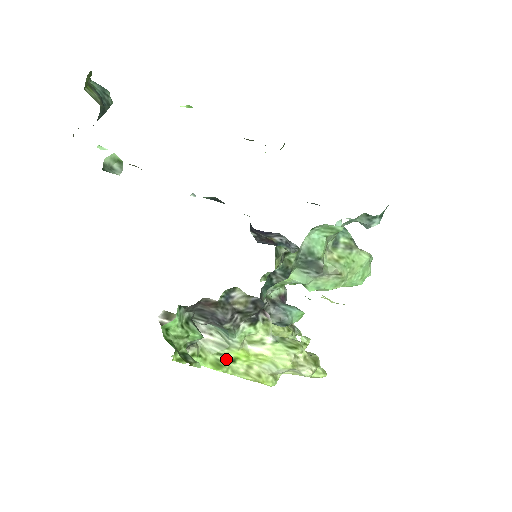
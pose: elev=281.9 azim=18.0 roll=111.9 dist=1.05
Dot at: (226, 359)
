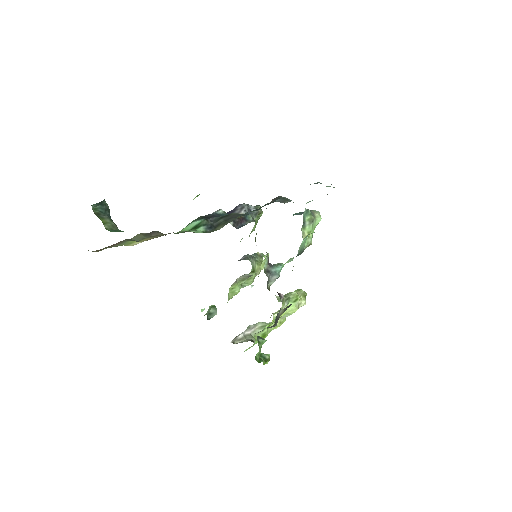
Dot at: (266, 330)
